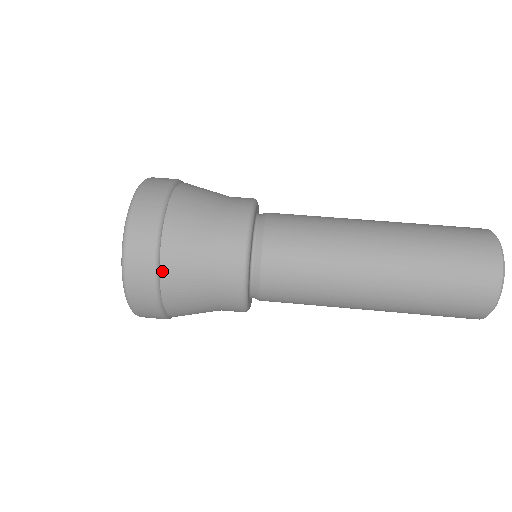
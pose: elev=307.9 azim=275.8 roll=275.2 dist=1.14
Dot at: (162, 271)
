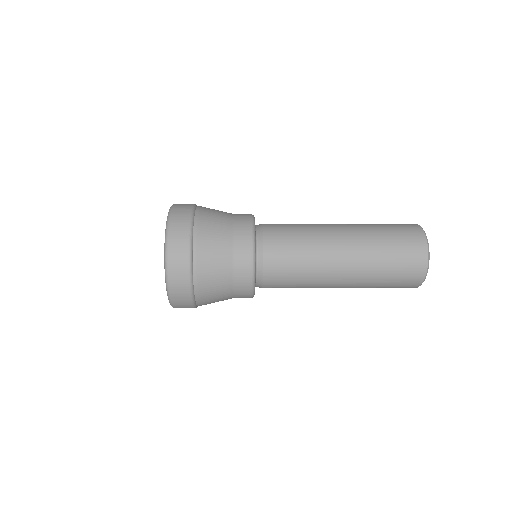
Dot at: (195, 226)
